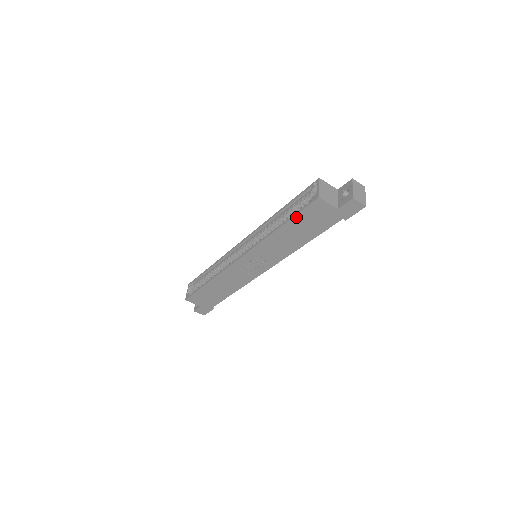
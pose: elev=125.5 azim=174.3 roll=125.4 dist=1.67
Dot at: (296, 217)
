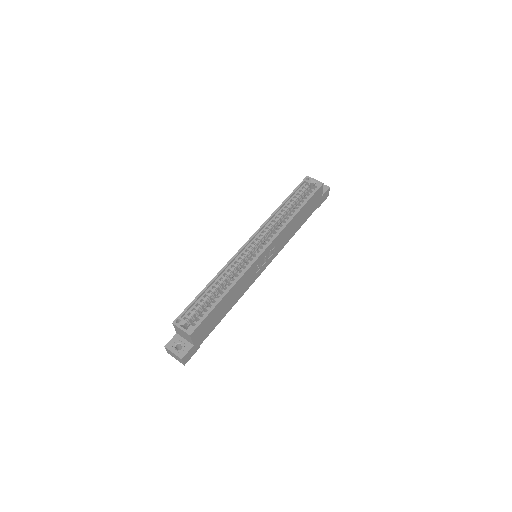
Dot at: (309, 201)
